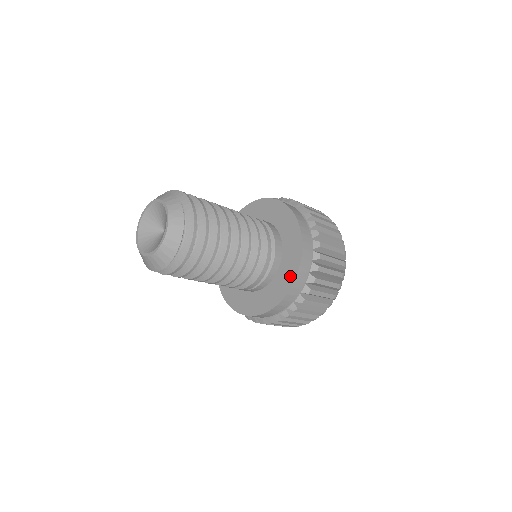
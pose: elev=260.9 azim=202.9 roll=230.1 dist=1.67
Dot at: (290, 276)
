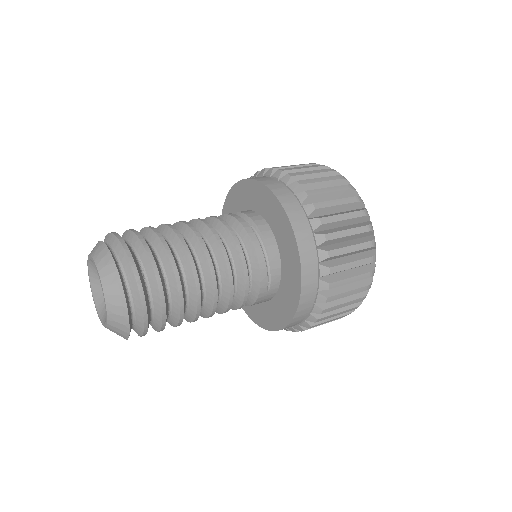
Dot at: (284, 225)
